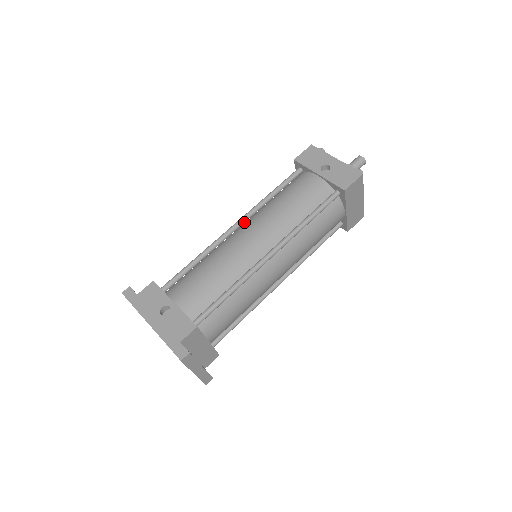
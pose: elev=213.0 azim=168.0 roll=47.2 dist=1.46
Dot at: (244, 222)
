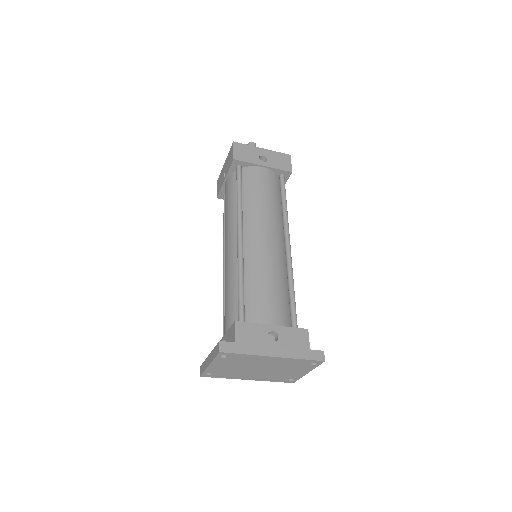
Dot at: (242, 230)
